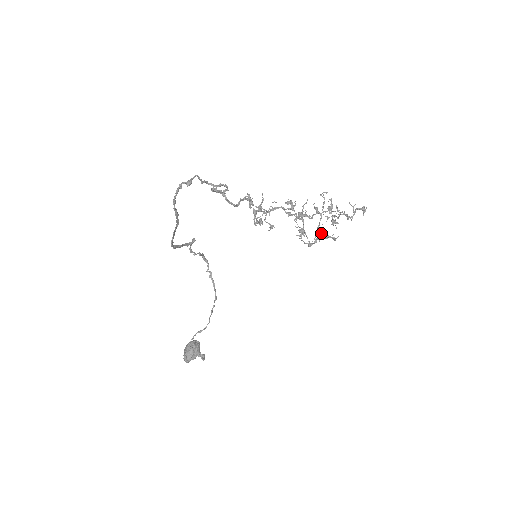
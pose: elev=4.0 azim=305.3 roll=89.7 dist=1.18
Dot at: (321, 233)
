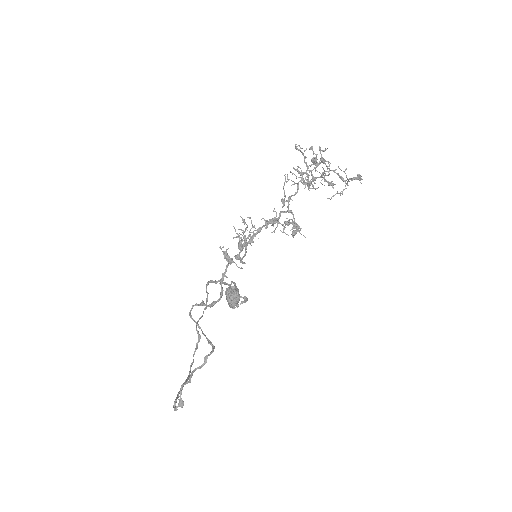
Dot at: occluded
